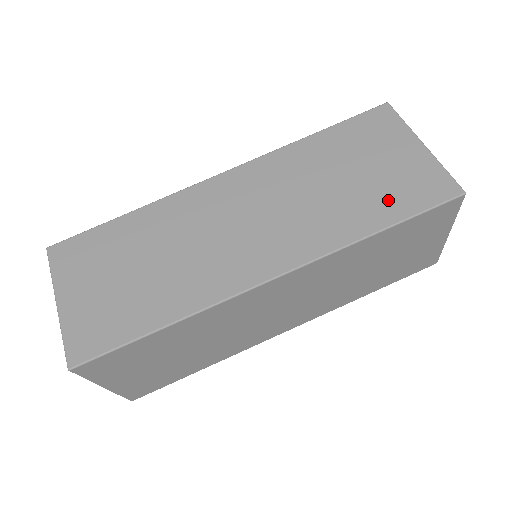
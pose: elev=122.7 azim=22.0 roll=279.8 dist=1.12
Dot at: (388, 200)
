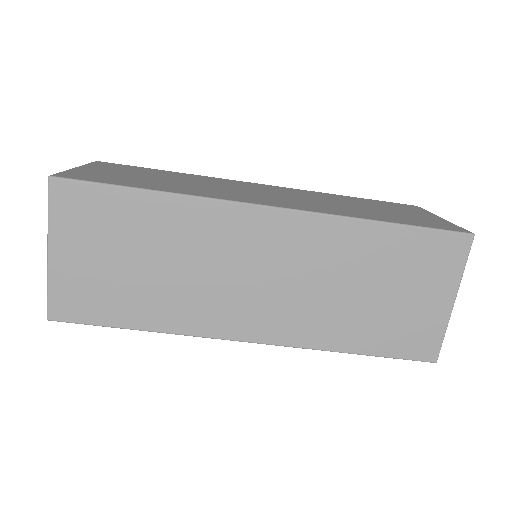
Dot at: (382, 334)
